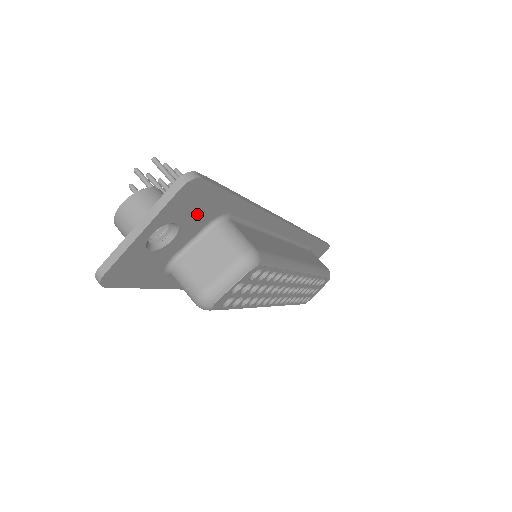
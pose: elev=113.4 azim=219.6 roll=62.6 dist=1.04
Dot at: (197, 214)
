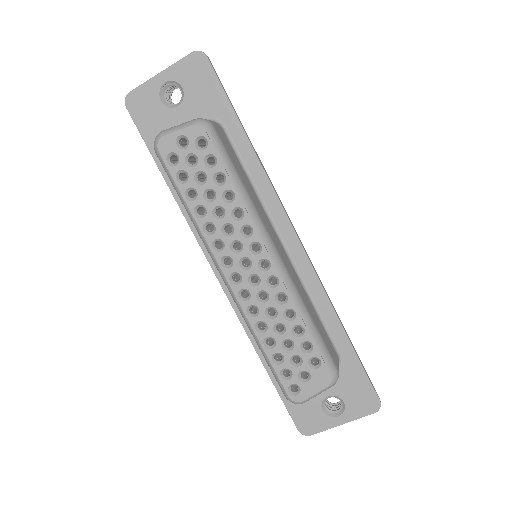
Dot at: (199, 95)
